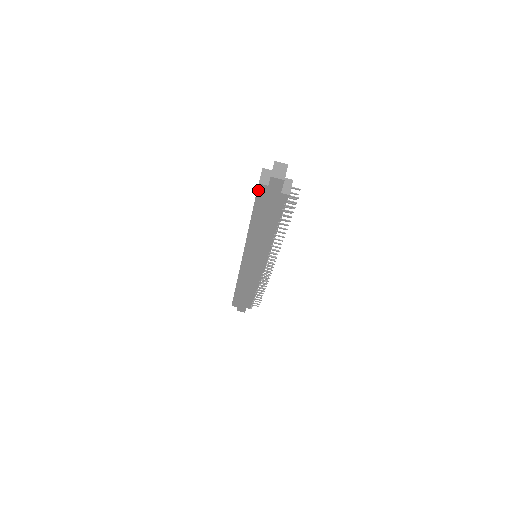
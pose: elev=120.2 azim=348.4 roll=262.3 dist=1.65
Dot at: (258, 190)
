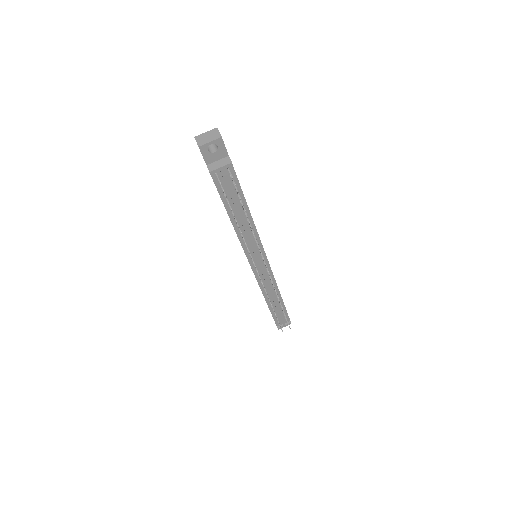
Dot at: occluded
